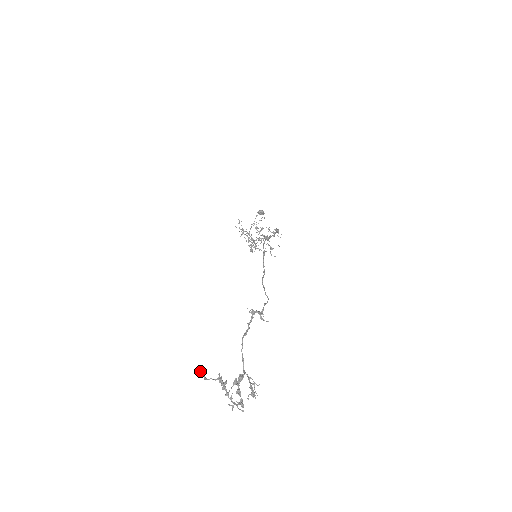
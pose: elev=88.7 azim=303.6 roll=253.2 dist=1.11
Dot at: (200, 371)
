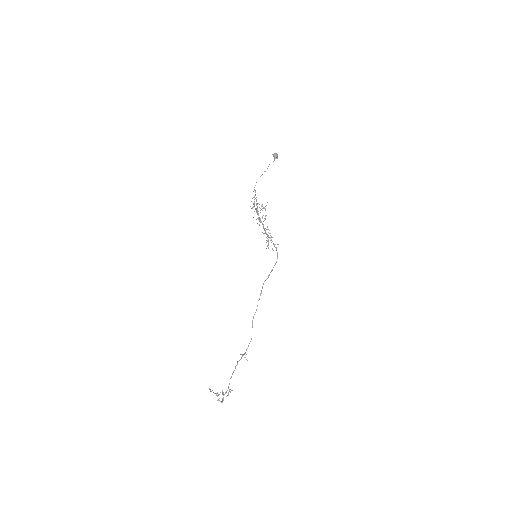
Dot at: occluded
